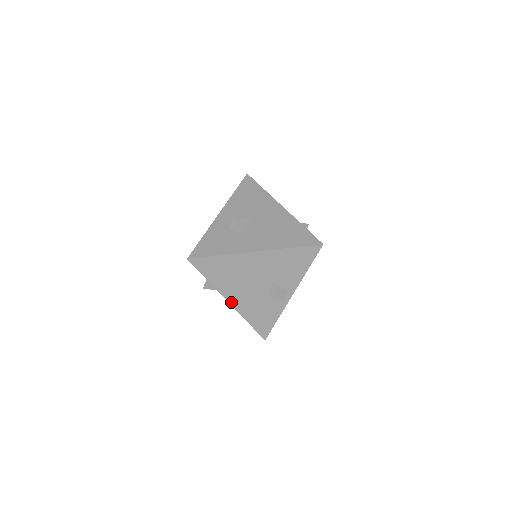
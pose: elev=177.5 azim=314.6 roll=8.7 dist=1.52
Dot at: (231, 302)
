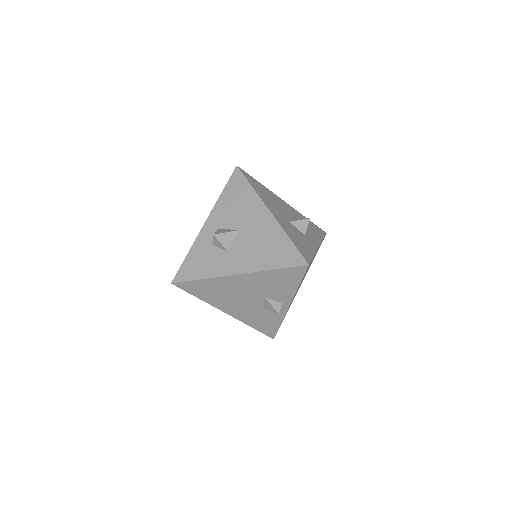
Dot at: (228, 313)
